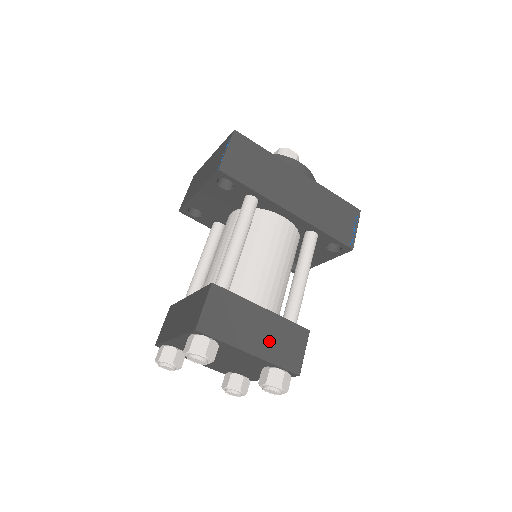
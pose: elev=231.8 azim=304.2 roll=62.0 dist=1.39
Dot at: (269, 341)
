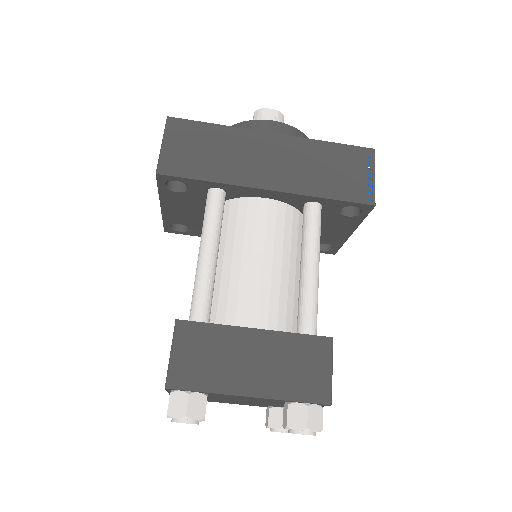
Dot at: (274, 371)
